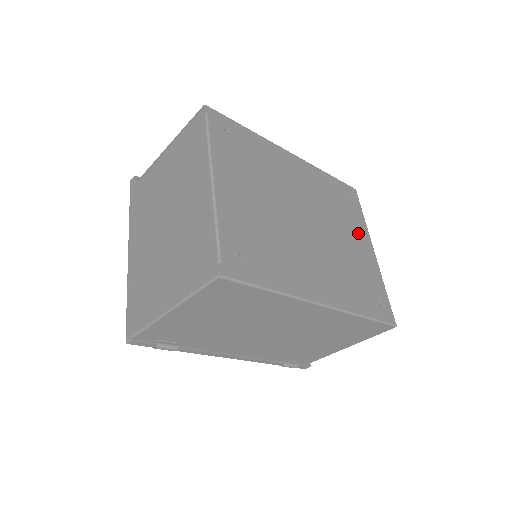
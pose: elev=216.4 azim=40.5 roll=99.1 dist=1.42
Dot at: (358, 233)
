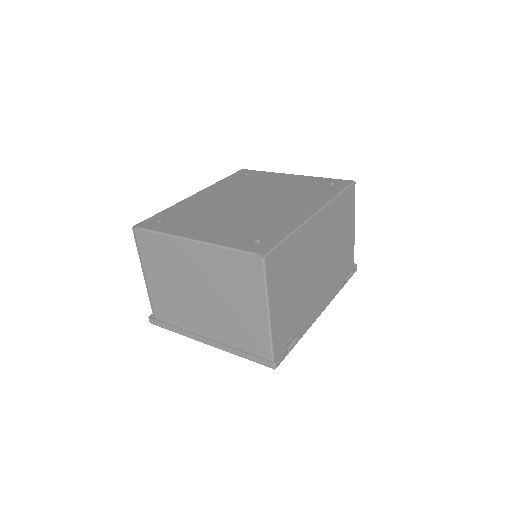
Dot at: (276, 179)
